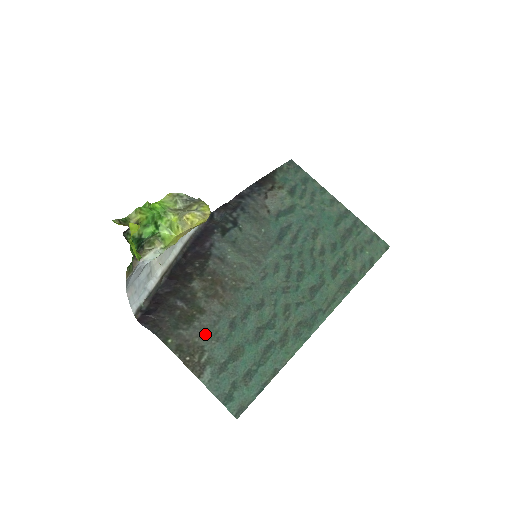
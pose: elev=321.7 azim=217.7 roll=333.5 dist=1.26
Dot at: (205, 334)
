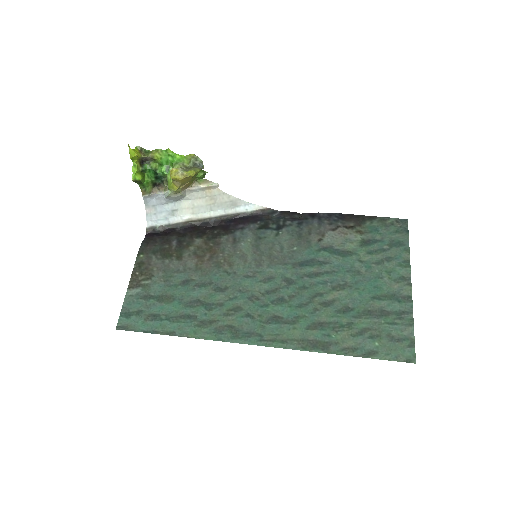
Dot at: (164, 271)
